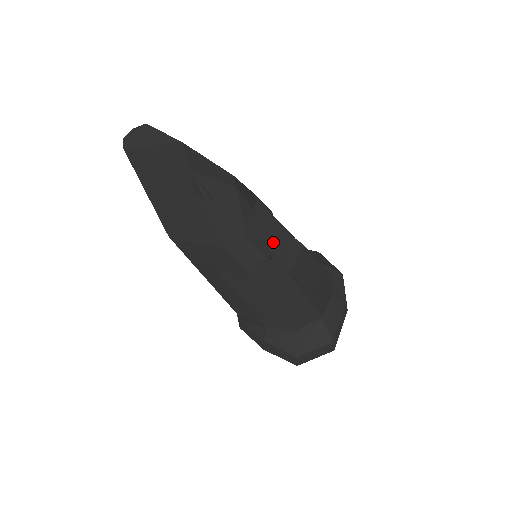
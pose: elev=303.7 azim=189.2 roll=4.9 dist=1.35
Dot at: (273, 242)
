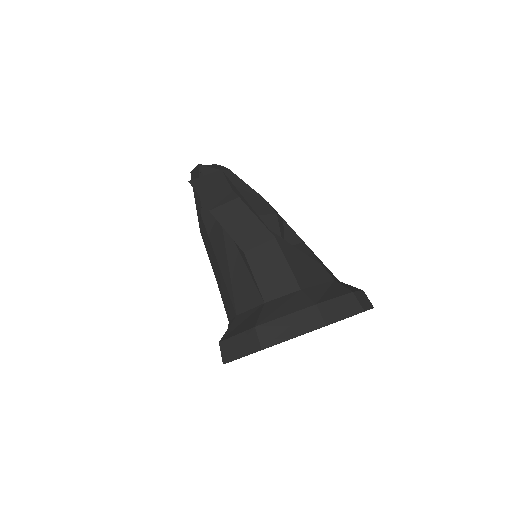
Dot at: (212, 192)
